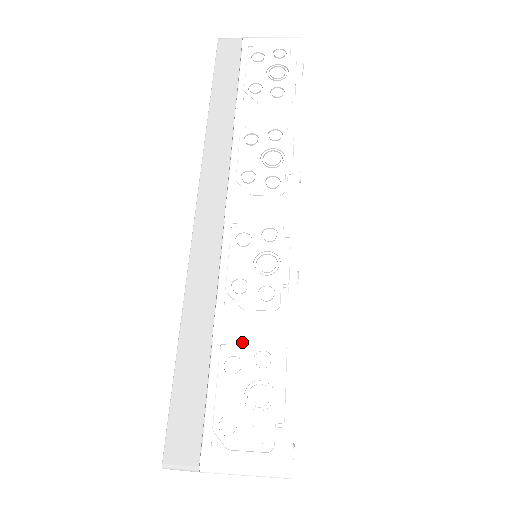
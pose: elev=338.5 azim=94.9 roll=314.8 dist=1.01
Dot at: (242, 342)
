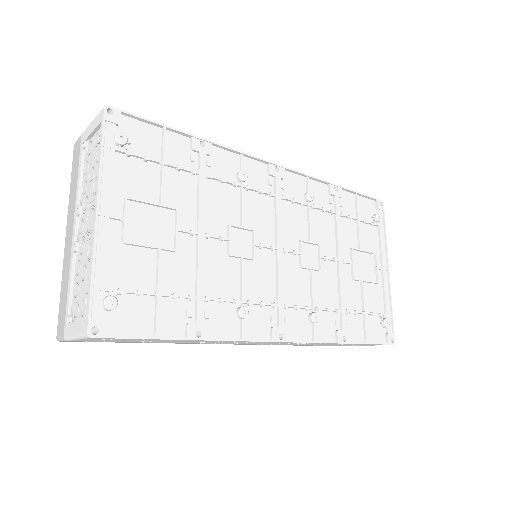
Dot at: occluded
